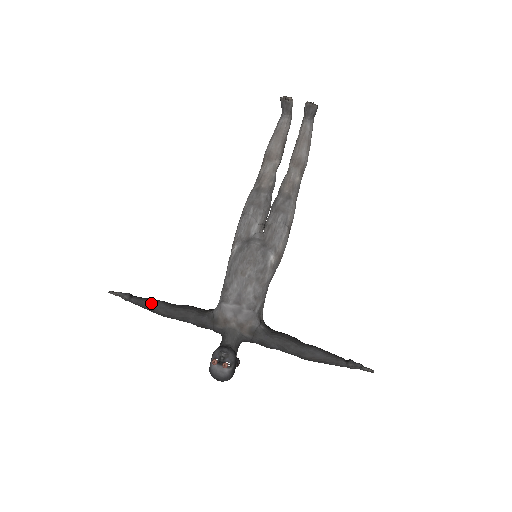
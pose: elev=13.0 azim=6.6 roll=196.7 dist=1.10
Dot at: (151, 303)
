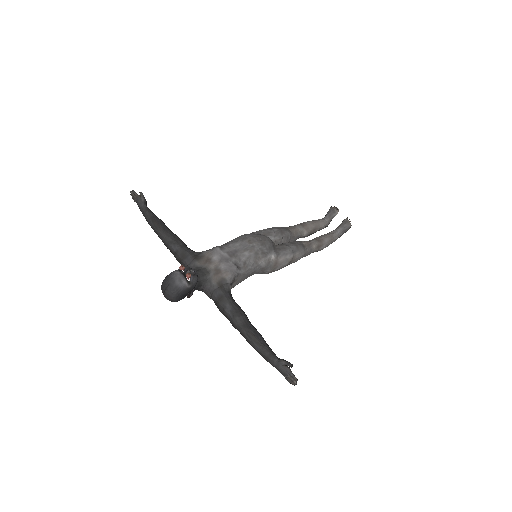
Dot at: (157, 217)
